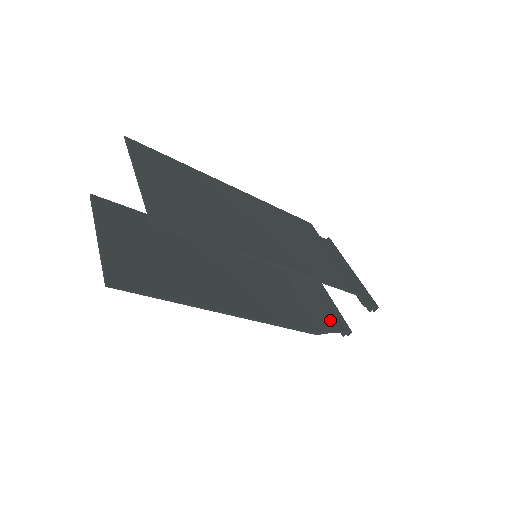
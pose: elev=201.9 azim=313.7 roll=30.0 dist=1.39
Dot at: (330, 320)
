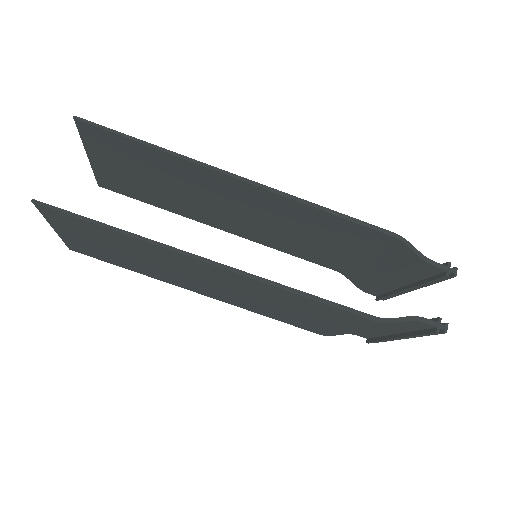
Dot at: occluded
